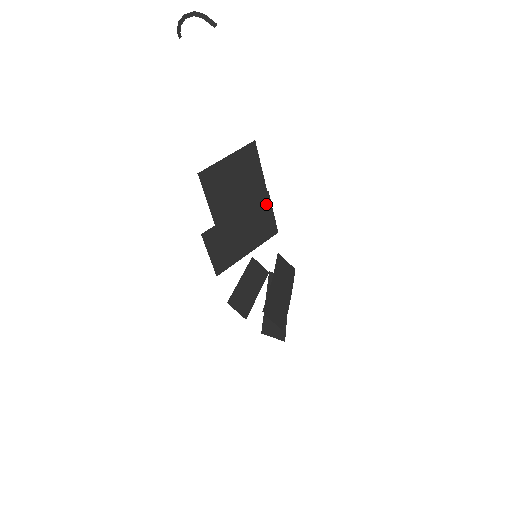
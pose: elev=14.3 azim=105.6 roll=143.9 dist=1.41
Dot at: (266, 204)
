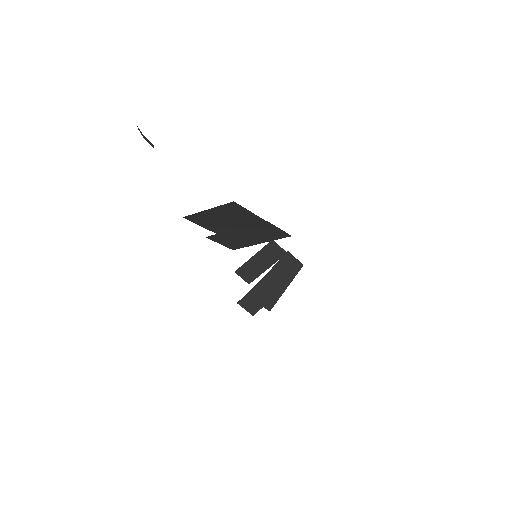
Dot at: (268, 225)
